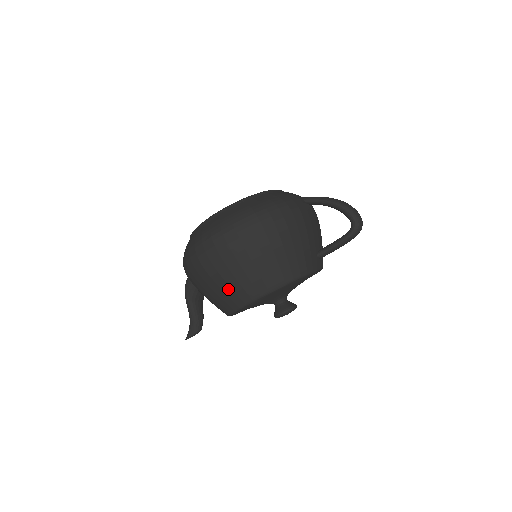
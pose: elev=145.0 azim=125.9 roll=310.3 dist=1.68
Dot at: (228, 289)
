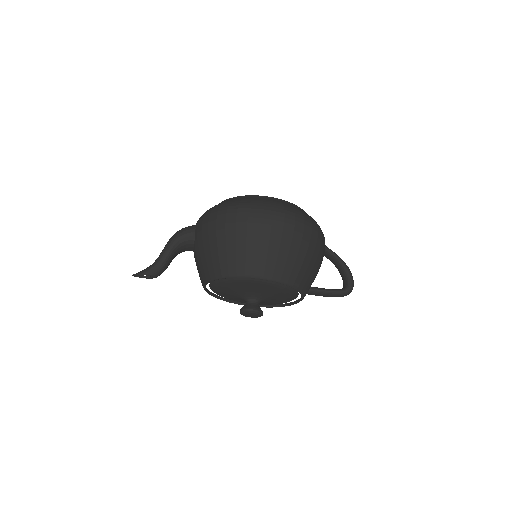
Dot at: (253, 254)
